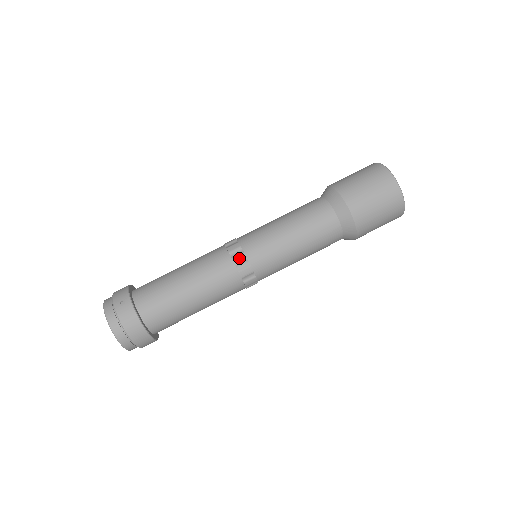
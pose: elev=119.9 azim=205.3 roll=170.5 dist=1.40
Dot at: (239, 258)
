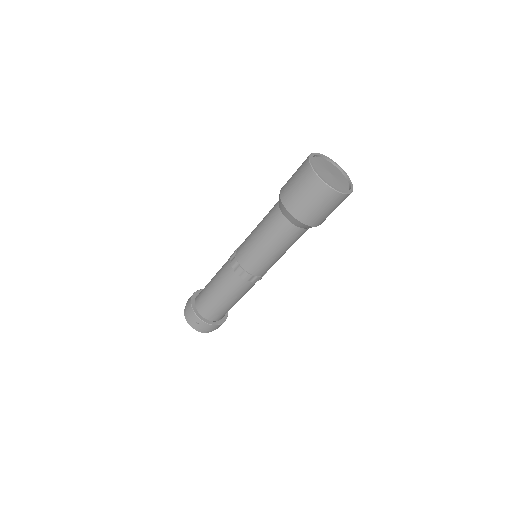
Dot at: (247, 277)
